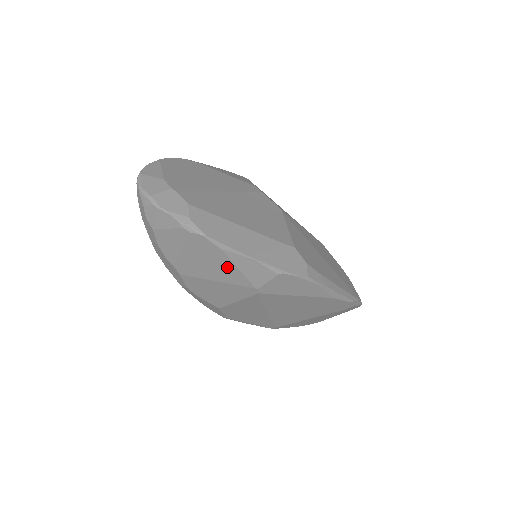
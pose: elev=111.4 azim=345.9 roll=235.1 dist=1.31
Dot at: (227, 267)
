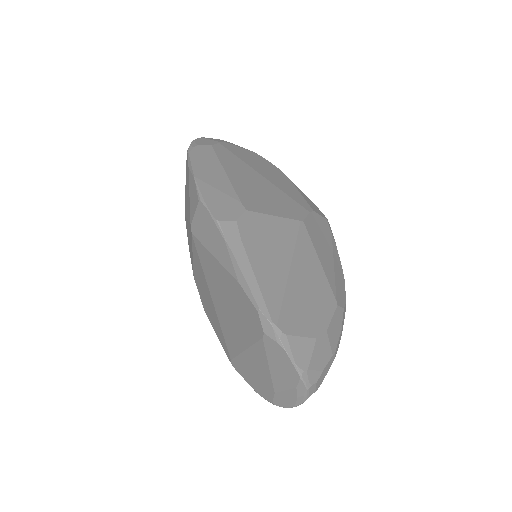
Dot at: occluded
